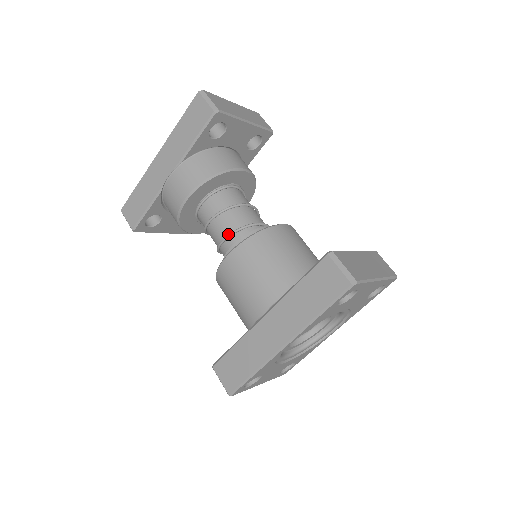
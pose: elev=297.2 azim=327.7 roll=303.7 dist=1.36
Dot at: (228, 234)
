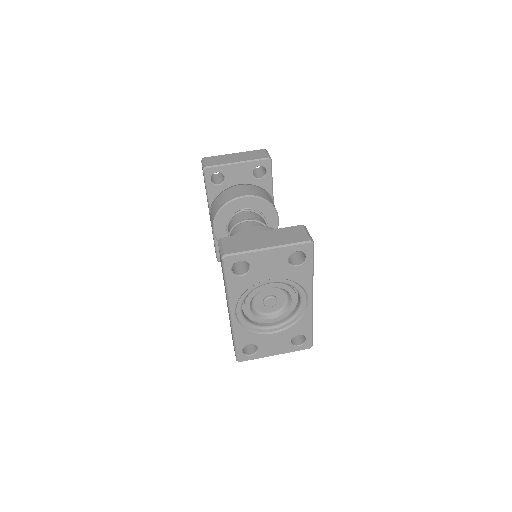
Dot at: occluded
